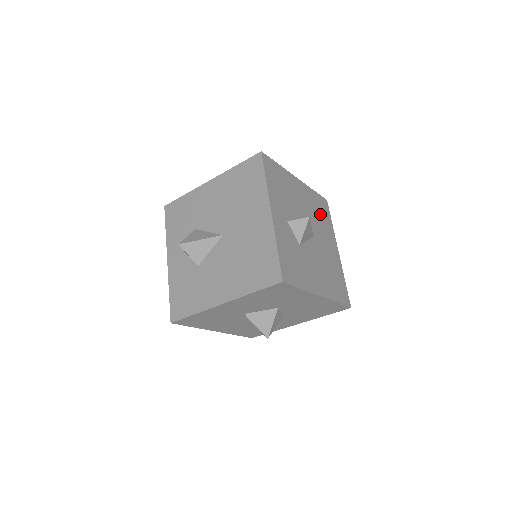
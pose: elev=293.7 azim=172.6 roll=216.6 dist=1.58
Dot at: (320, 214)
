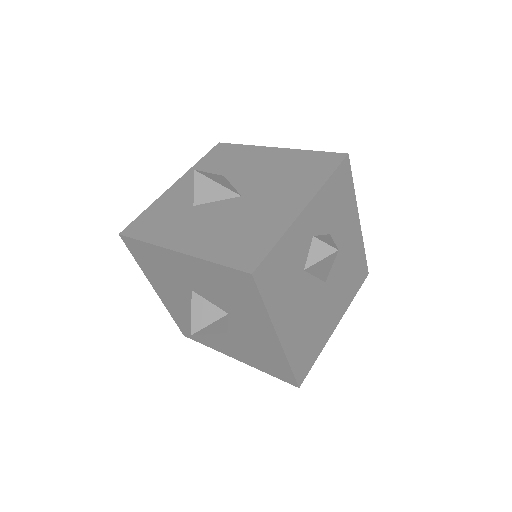
Dot at: (351, 275)
